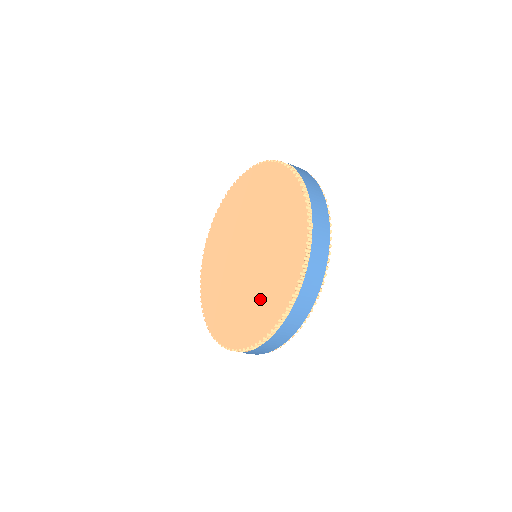
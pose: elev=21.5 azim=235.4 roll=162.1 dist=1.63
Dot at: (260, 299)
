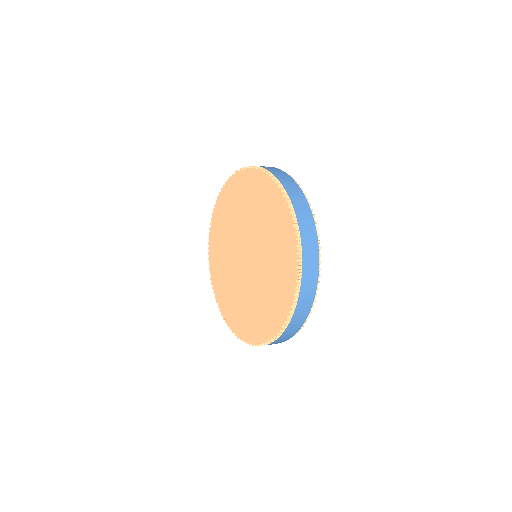
Dot at: (256, 310)
